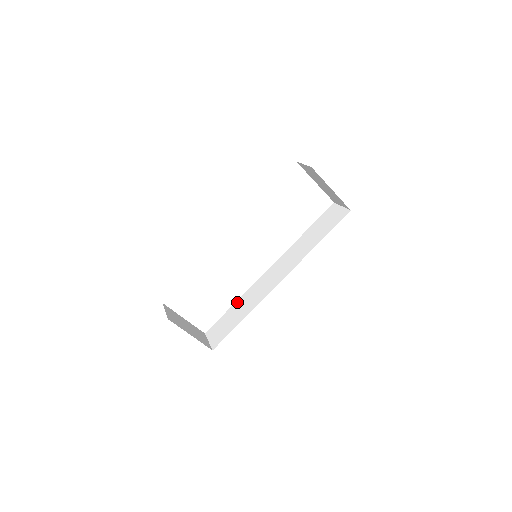
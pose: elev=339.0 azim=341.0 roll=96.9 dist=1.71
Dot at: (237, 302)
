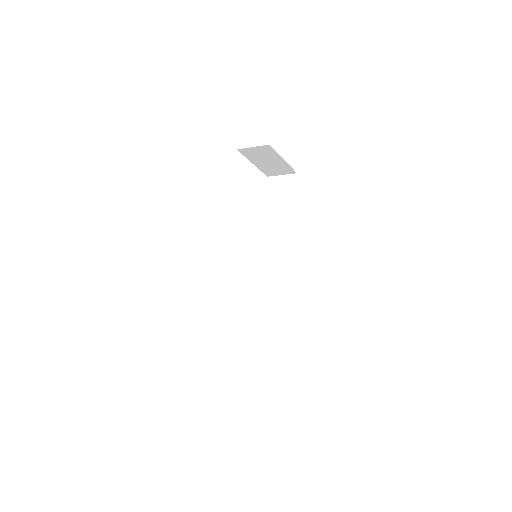
Dot at: (251, 314)
